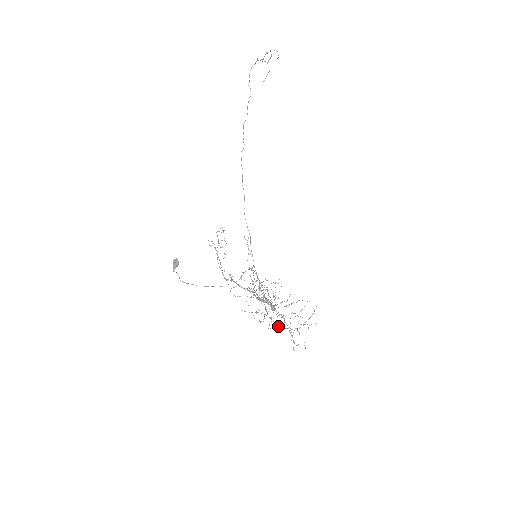
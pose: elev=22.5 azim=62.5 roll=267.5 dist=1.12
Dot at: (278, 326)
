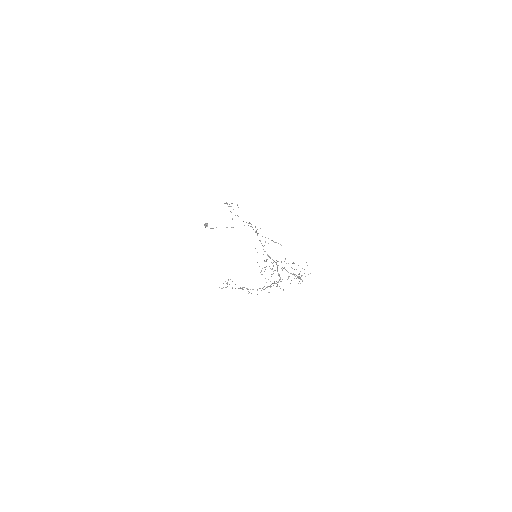
Dot at: occluded
